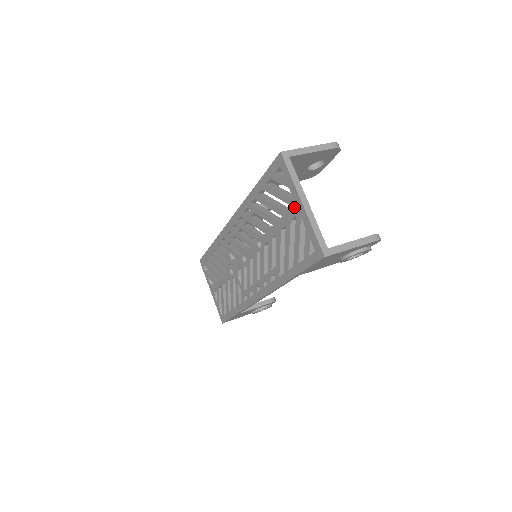
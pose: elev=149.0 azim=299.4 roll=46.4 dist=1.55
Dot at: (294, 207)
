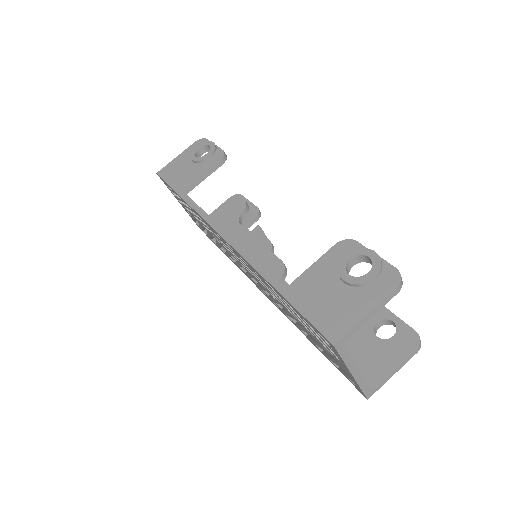
Dot at: (339, 362)
